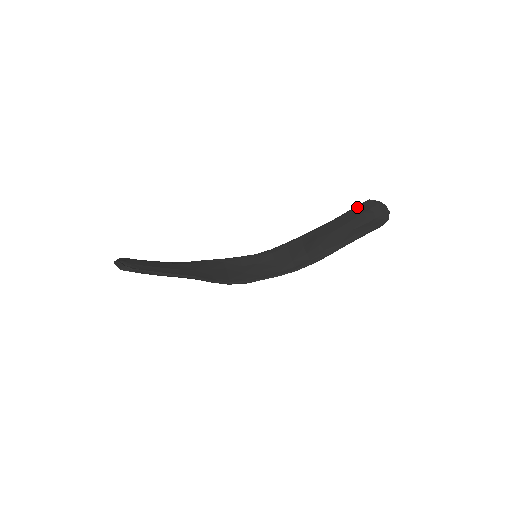
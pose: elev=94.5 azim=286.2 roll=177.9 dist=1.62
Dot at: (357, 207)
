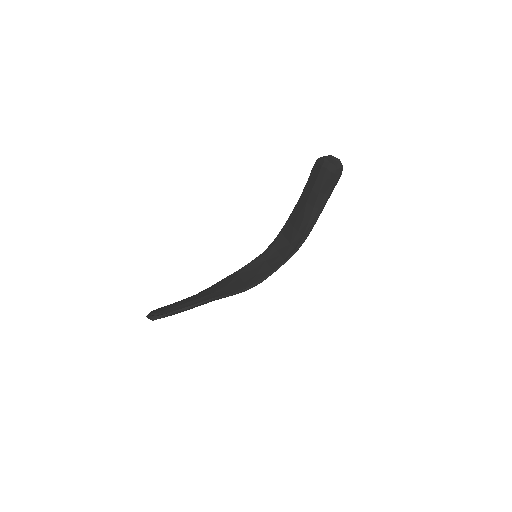
Dot at: (312, 171)
